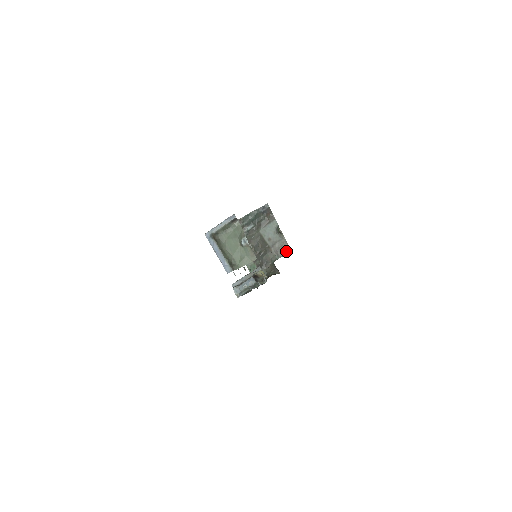
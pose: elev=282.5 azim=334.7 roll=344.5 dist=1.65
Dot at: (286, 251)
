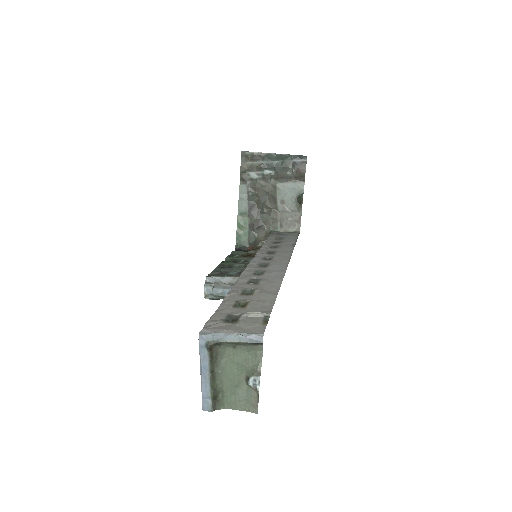
Dot at: (294, 228)
